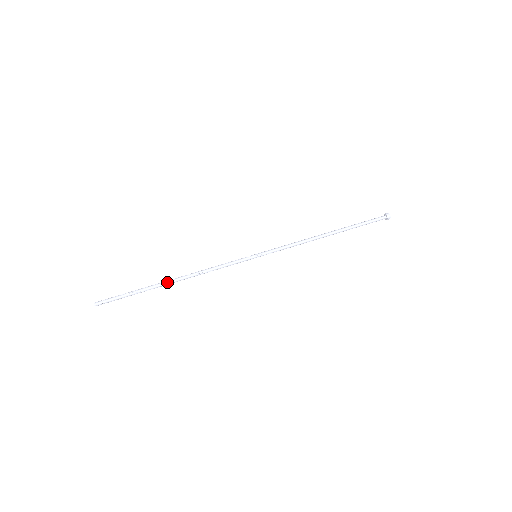
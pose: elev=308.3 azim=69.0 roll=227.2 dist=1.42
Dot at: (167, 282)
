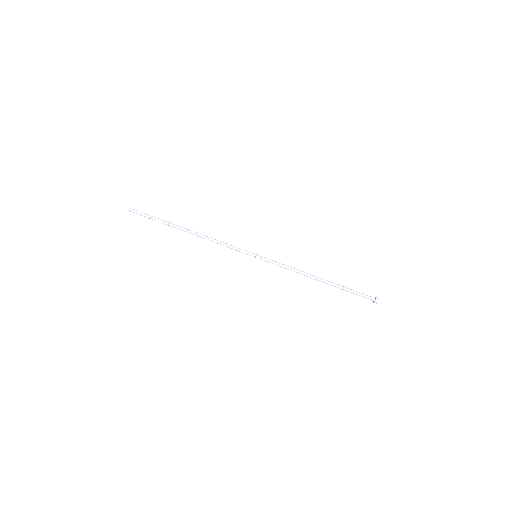
Dot at: (183, 230)
